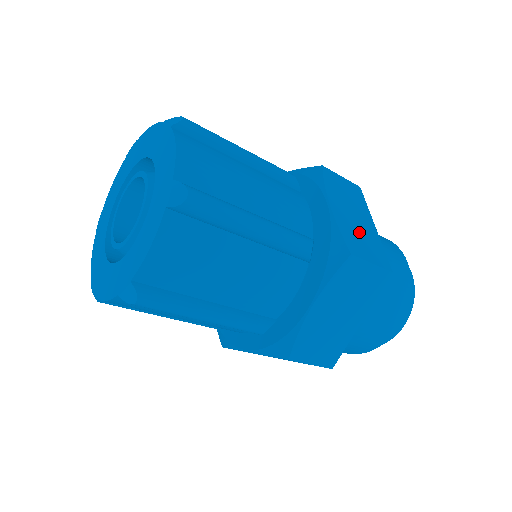
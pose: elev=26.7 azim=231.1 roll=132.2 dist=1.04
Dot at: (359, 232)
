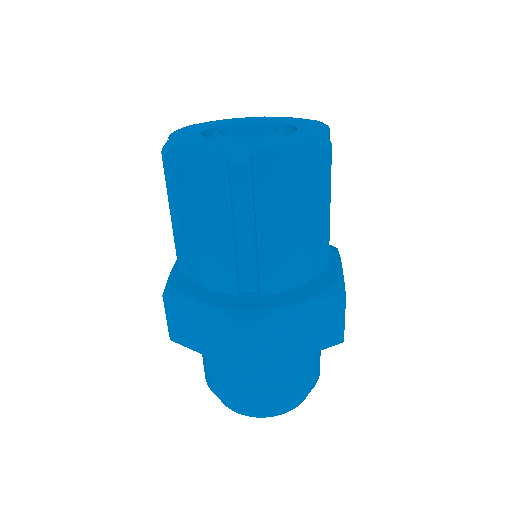
Dot at: occluded
